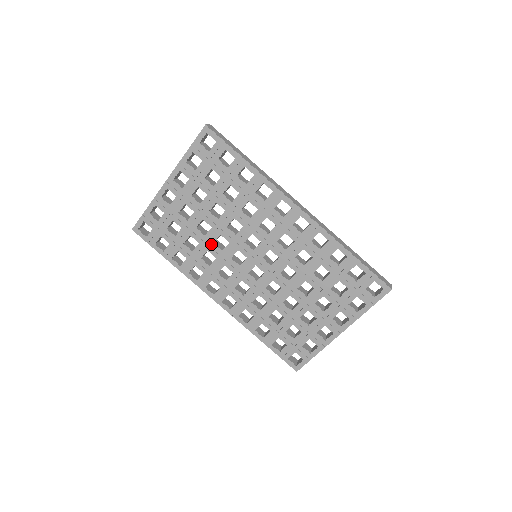
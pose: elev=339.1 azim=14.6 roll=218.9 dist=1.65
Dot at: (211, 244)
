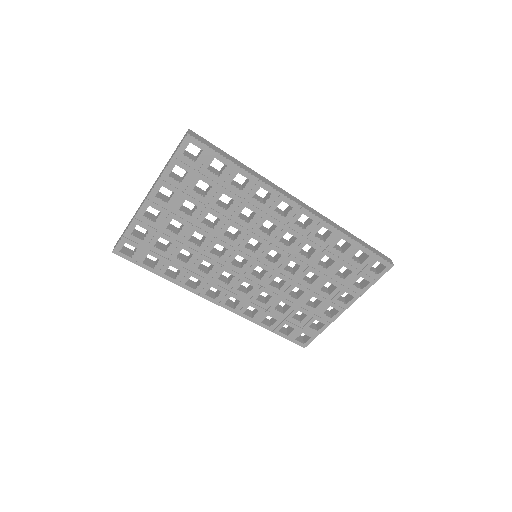
Dot at: (207, 253)
